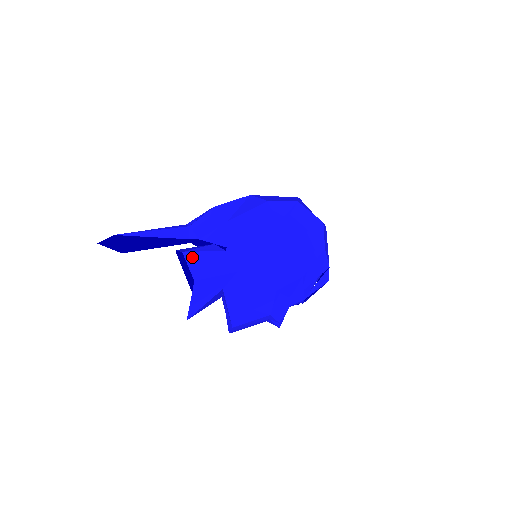
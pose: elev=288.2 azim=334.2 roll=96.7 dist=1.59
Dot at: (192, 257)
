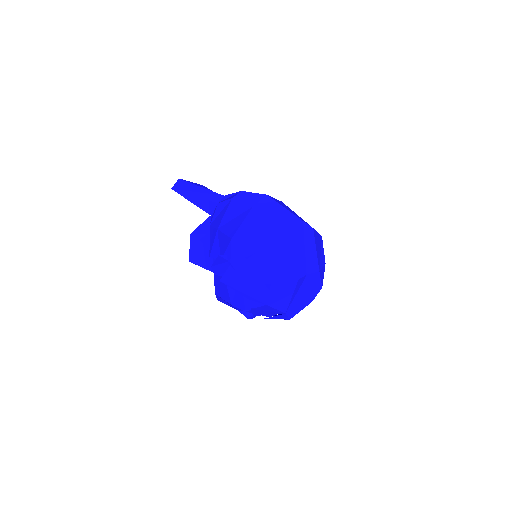
Dot at: (194, 242)
